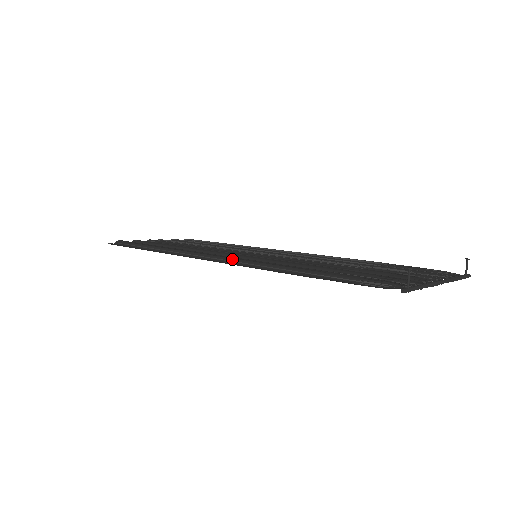
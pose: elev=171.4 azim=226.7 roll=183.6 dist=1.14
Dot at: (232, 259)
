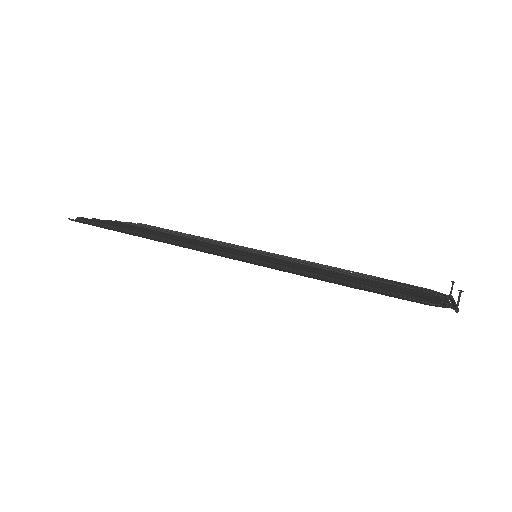
Dot at: (254, 259)
